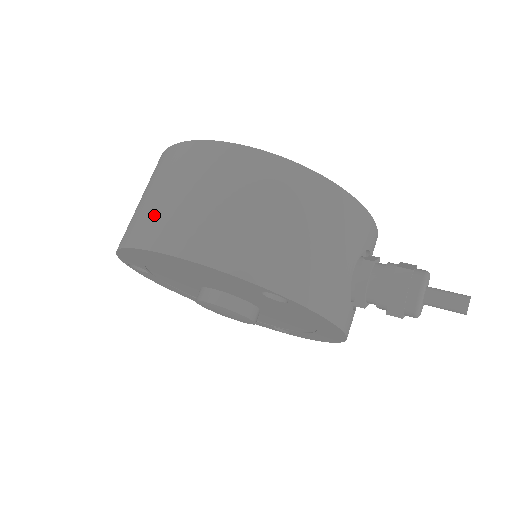
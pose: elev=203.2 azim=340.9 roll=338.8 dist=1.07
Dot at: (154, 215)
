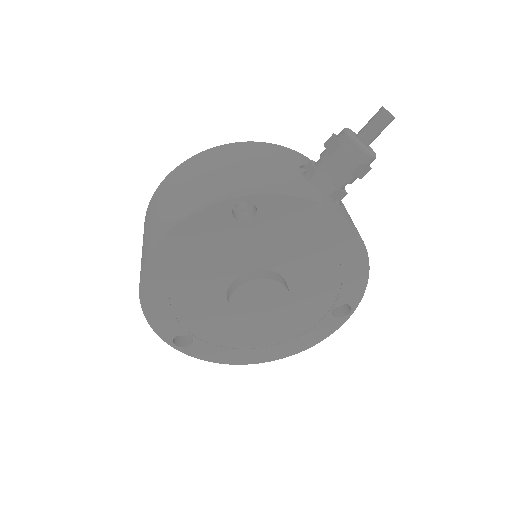
Dot at: (143, 253)
